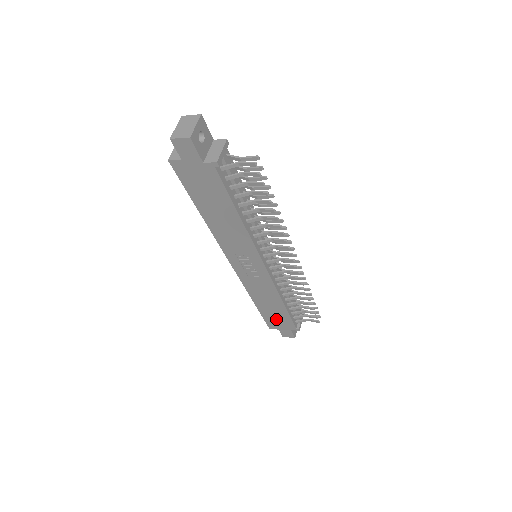
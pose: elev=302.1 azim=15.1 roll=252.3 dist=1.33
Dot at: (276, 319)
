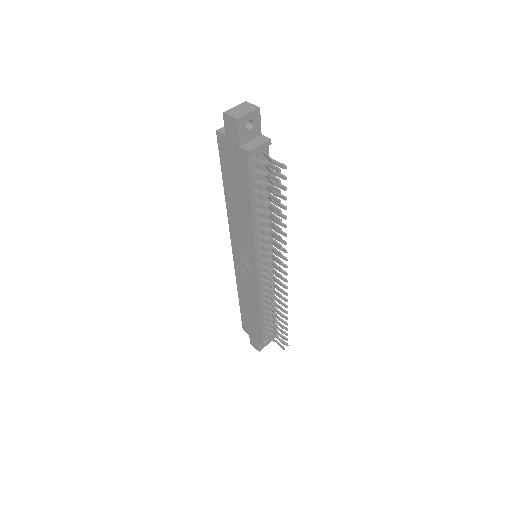
Dot at: (250, 324)
